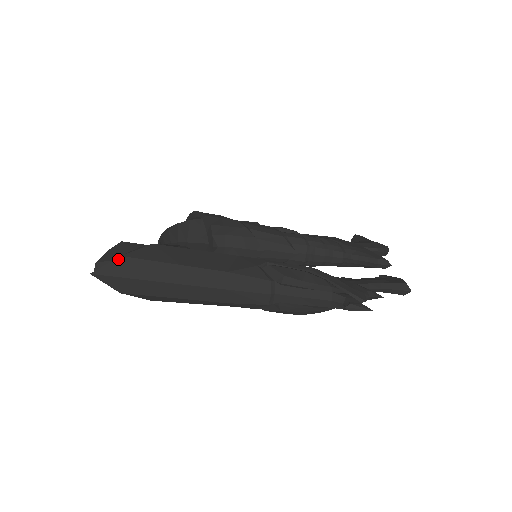
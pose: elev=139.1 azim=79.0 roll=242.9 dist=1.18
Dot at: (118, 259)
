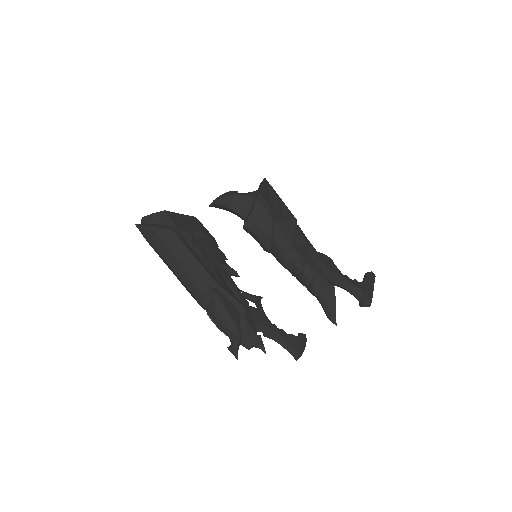
Dot at: (149, 227)
